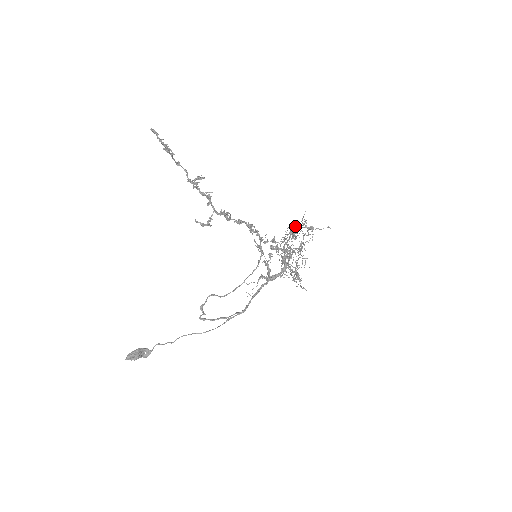
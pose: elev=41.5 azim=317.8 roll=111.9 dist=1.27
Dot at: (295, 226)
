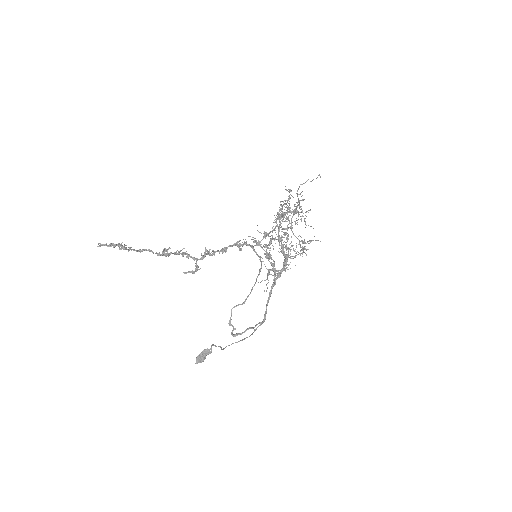
Dot at: (280, 214)
